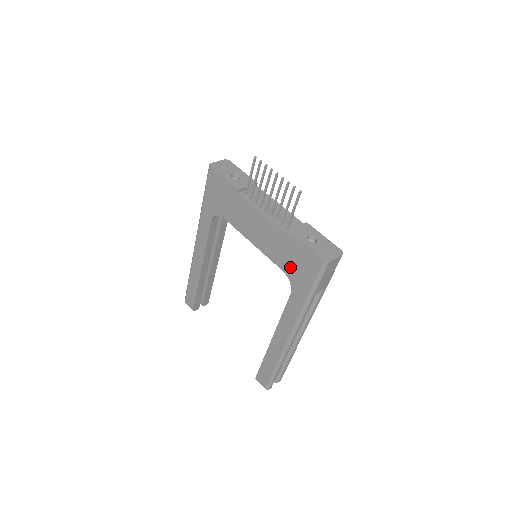
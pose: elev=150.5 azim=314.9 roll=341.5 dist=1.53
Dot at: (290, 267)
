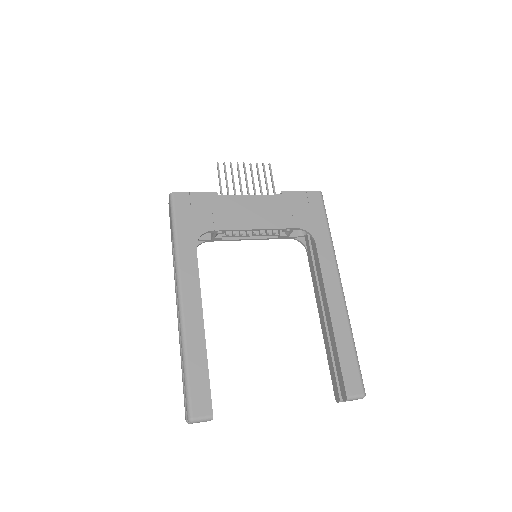
Dot at: (300, 219)
